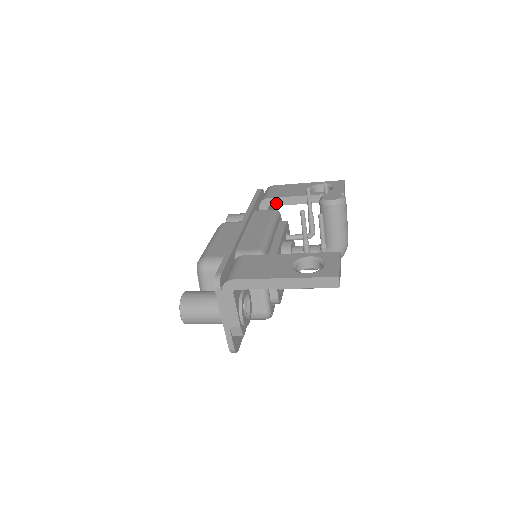
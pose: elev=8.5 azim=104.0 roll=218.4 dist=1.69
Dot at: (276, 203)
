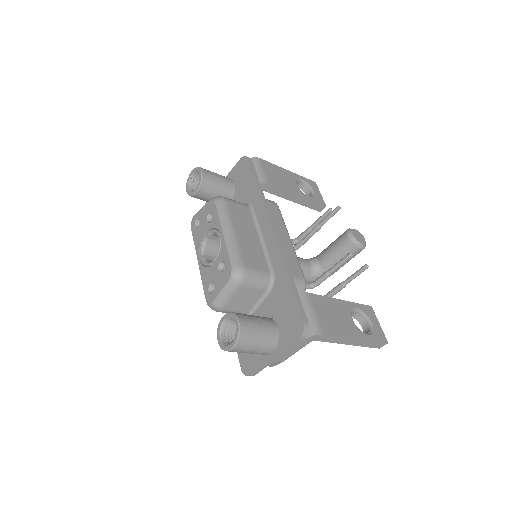
Dot at: (271, 191)
